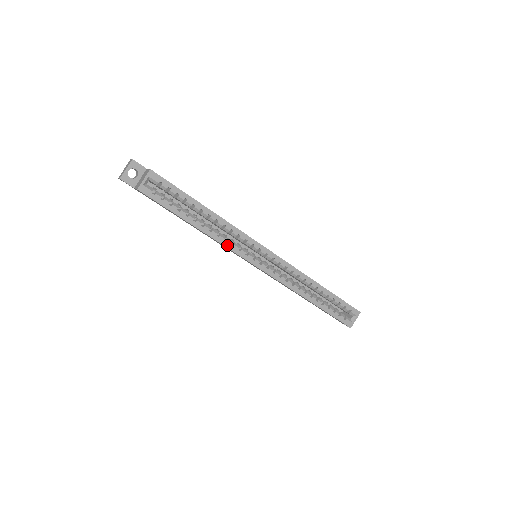
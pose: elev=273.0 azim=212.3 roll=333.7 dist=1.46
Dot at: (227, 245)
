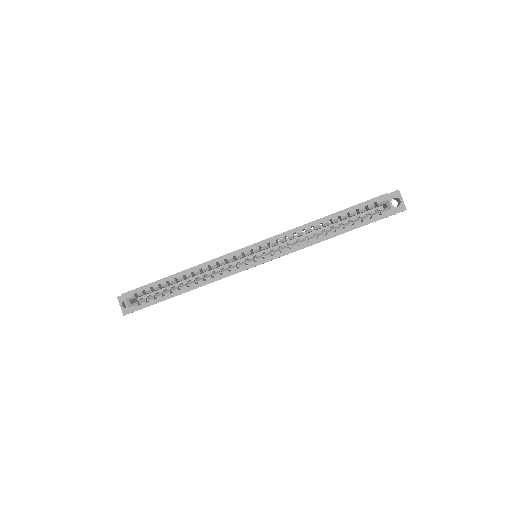
Dot at: (218, 278)
